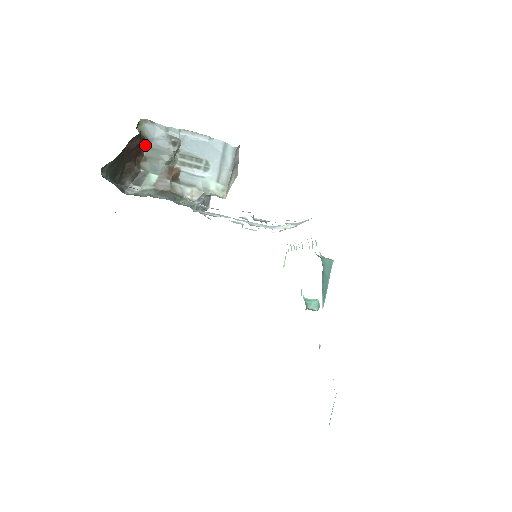
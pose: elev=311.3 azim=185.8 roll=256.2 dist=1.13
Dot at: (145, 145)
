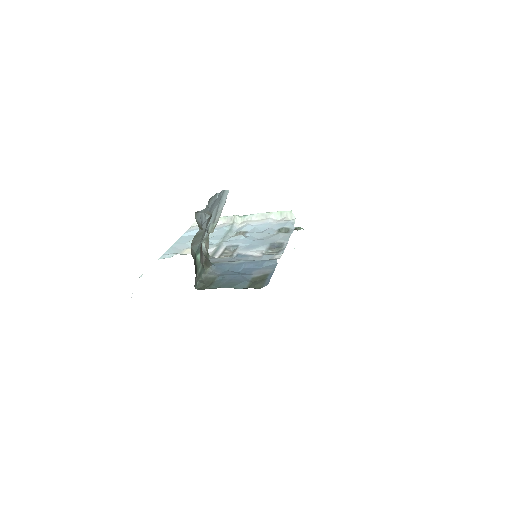
Dot at: (194, 236)
